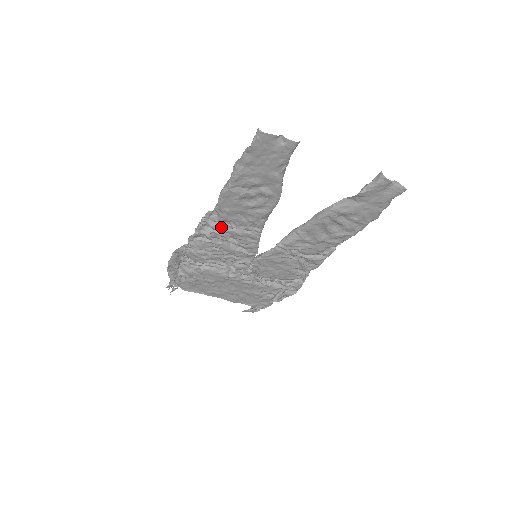
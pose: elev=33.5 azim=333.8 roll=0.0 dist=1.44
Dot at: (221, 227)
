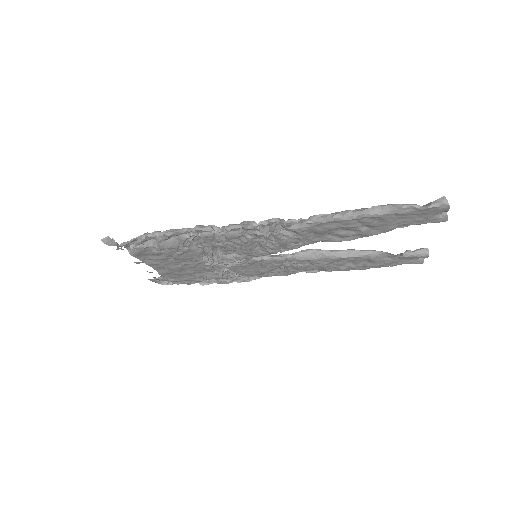
Dot at: (281, 233)
